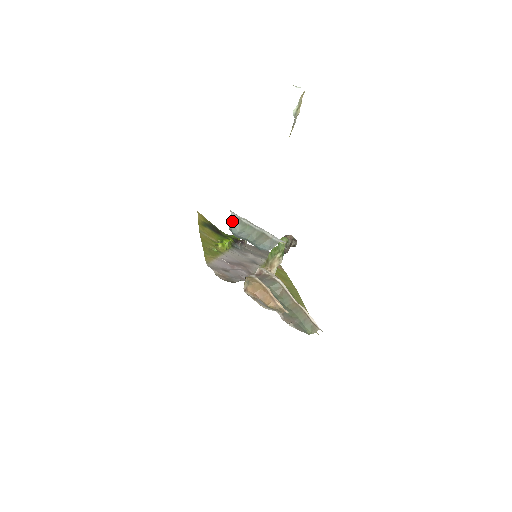
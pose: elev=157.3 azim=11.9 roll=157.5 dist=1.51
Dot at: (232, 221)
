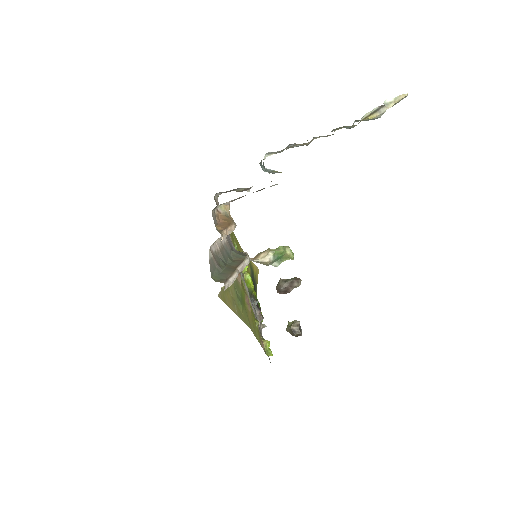
Dot at: occluded
